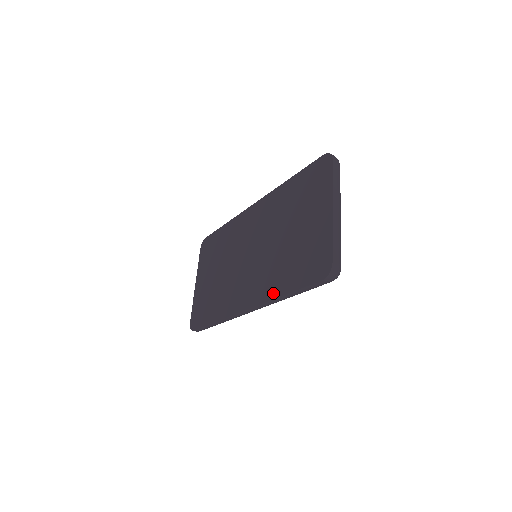
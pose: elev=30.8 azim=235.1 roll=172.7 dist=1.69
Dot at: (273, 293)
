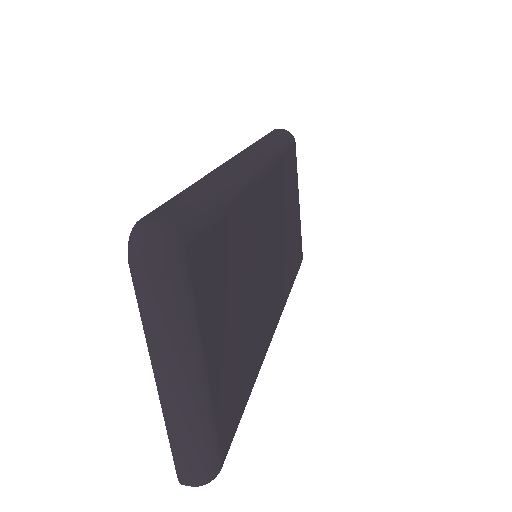
Dot at: occluded
